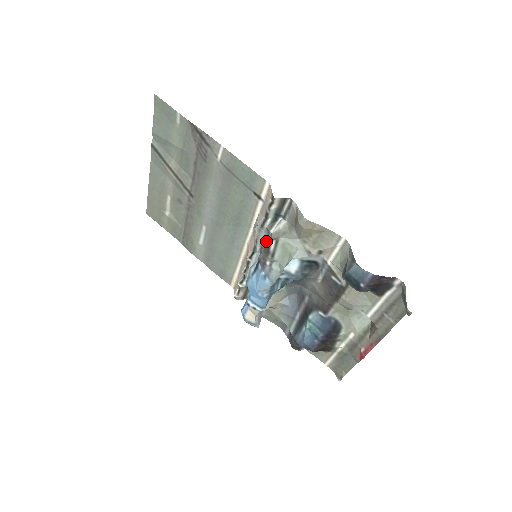
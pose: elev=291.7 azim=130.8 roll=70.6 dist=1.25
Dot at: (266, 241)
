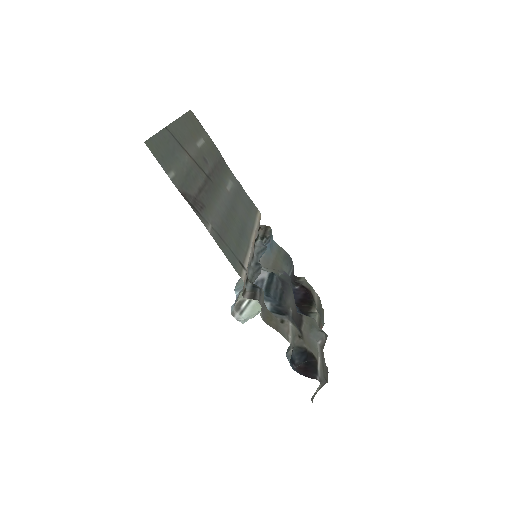
Dot at: (253, 275)
